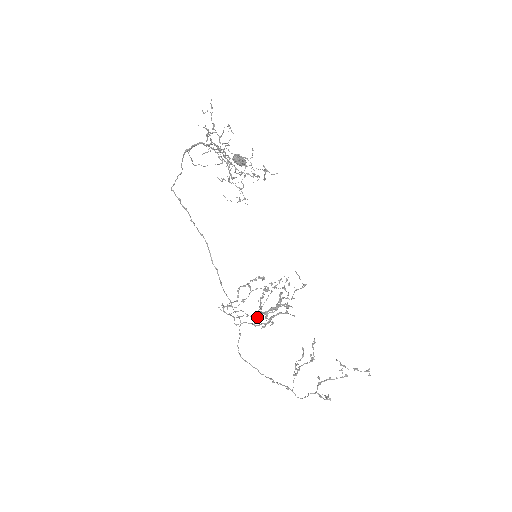
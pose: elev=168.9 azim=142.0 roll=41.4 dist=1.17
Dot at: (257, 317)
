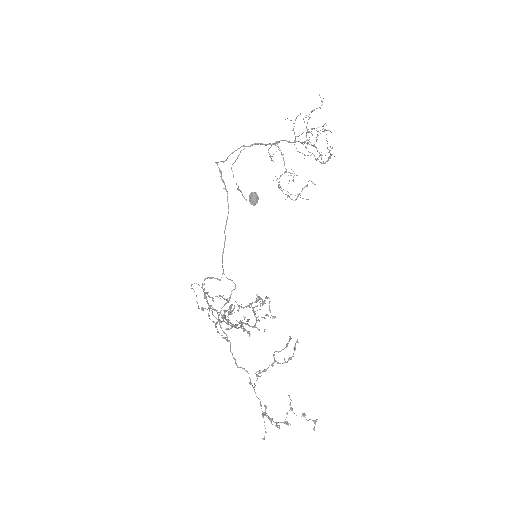
Dot at: occluded
